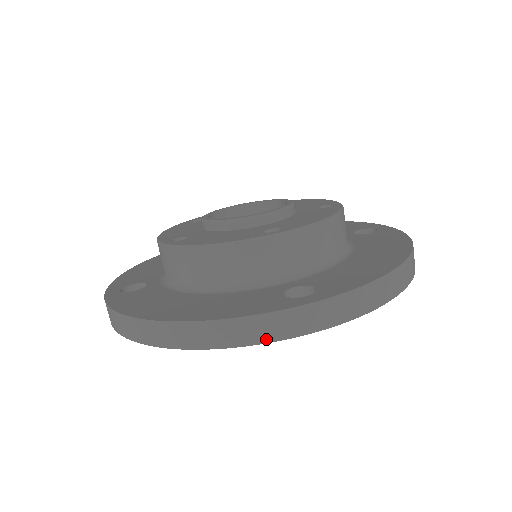
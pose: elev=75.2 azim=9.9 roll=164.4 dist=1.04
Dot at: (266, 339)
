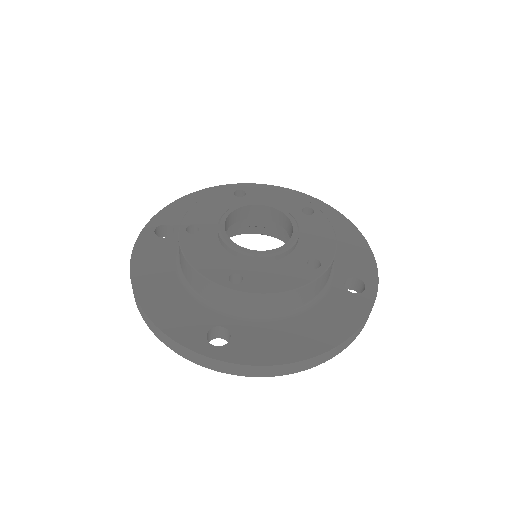
Dot at: (178, 352)
